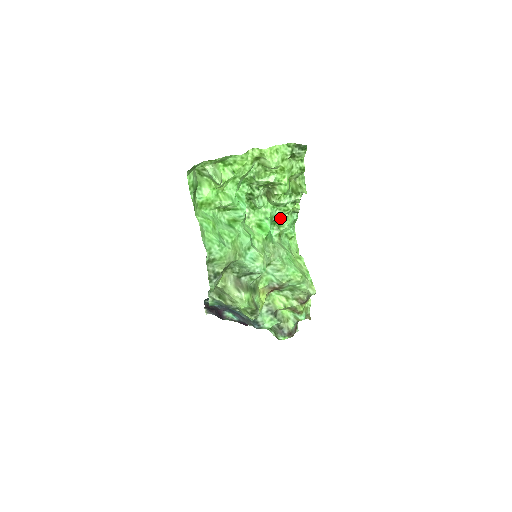
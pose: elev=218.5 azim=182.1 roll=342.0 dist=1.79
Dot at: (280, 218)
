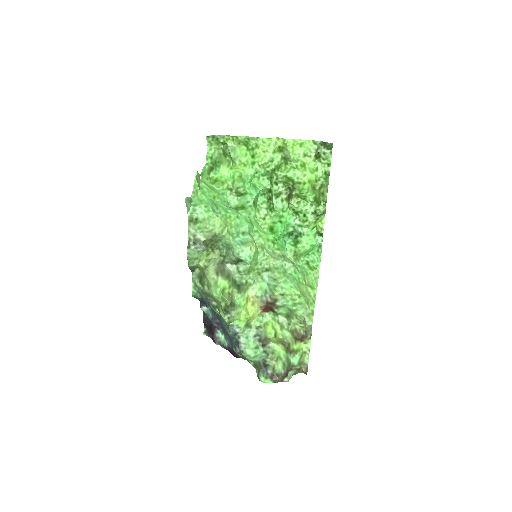
Dot at: (299, 232)
